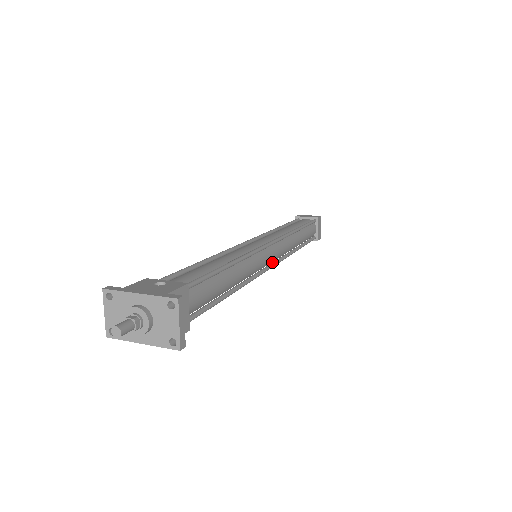
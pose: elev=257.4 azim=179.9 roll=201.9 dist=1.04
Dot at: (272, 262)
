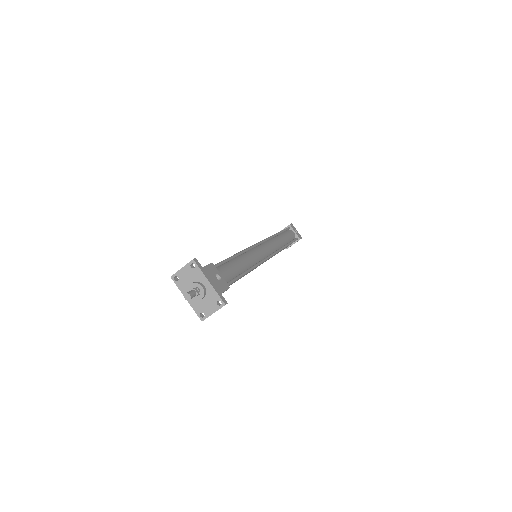
Dot at: occluded
